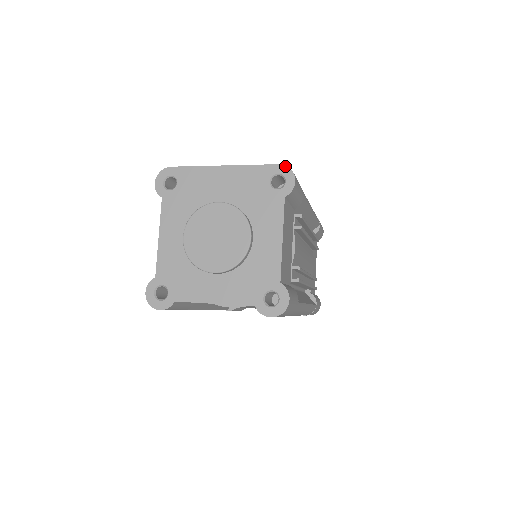
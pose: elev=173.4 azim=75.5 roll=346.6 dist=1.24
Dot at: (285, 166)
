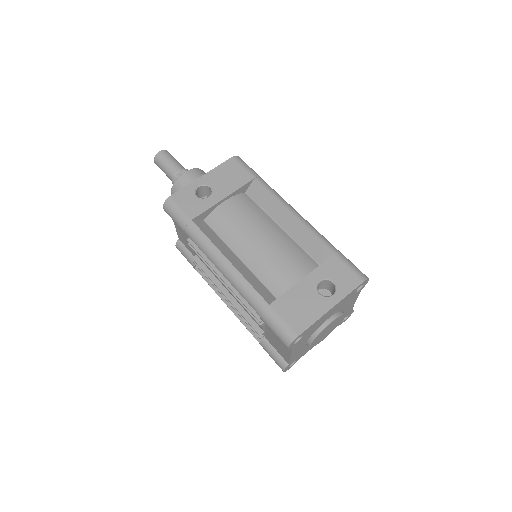
Dot at: (366, 280)
